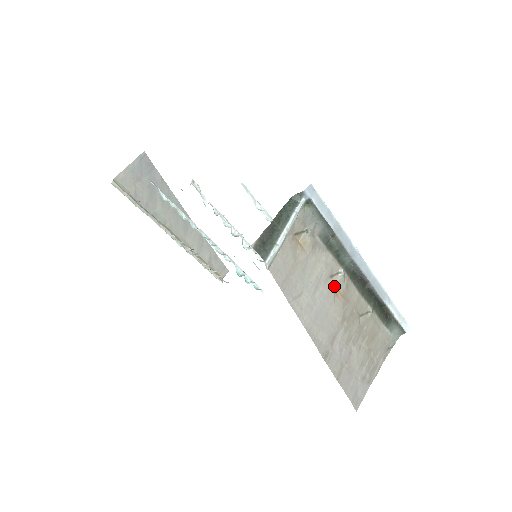
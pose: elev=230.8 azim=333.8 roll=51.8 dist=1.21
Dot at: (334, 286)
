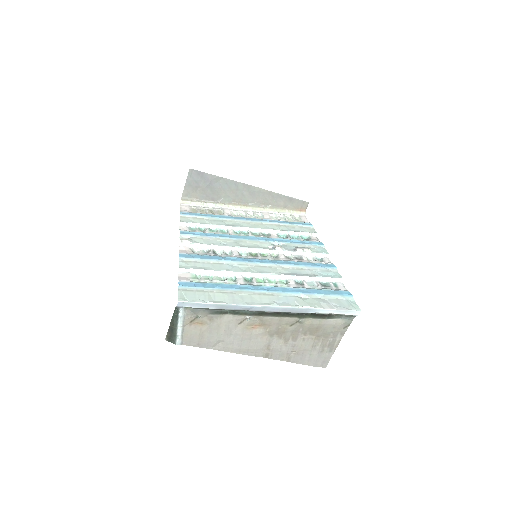
Dot at: (247, 326)
